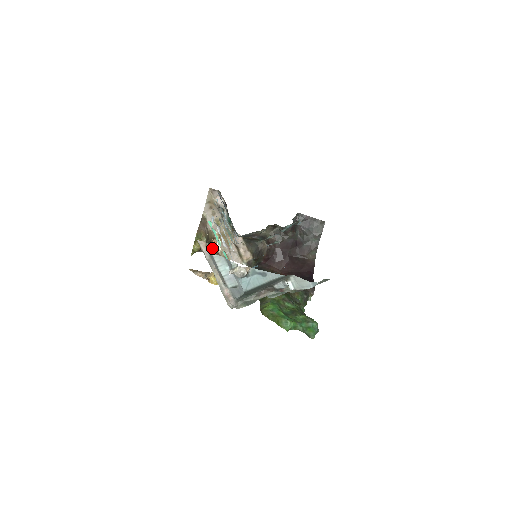
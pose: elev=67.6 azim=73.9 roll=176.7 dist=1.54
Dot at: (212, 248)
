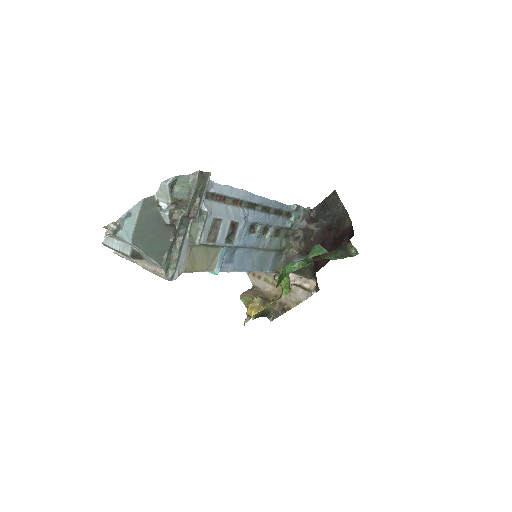
Dot at: occluded
